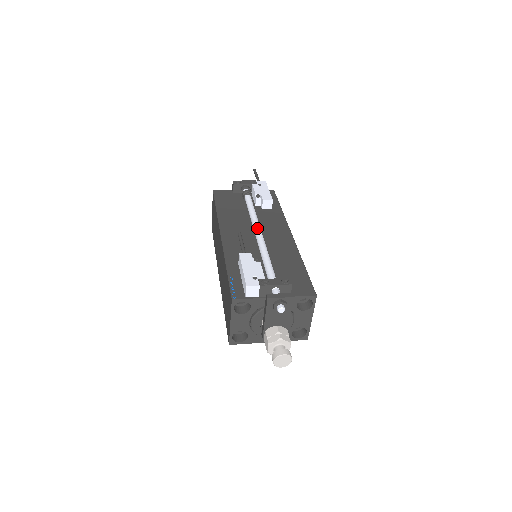
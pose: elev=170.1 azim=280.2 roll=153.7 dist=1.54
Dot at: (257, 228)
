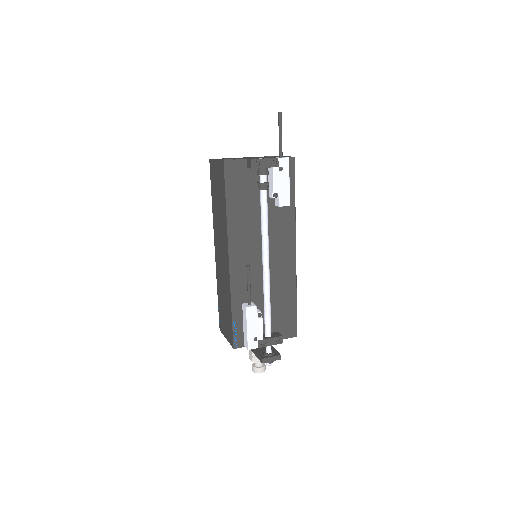
Dot at: (266, 261)
